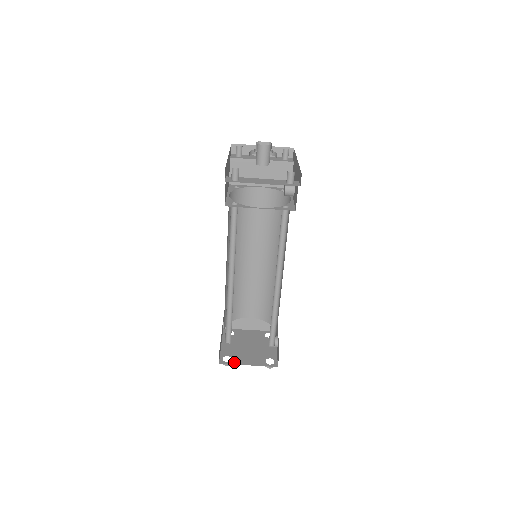
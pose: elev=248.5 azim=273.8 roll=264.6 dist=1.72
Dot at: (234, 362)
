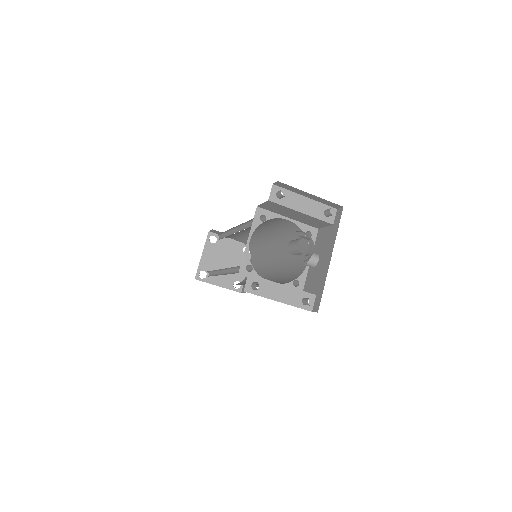
Dot at: (208, 280)
